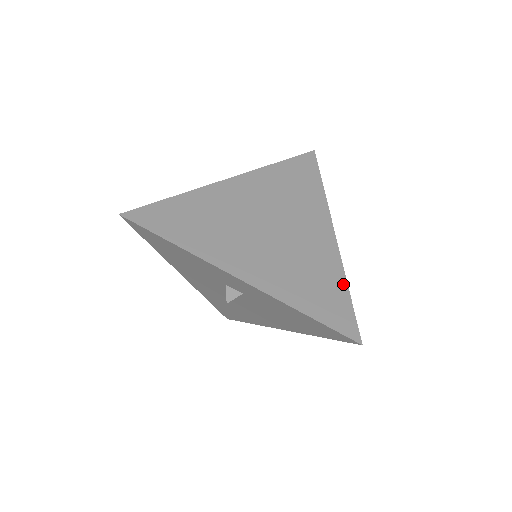
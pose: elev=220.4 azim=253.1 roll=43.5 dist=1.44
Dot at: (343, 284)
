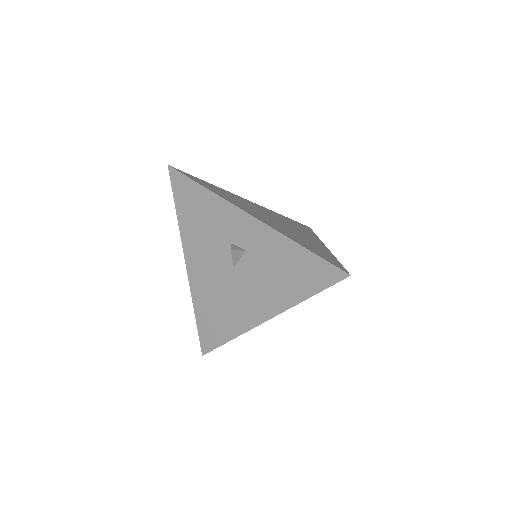
Dot at: (333, 257)
